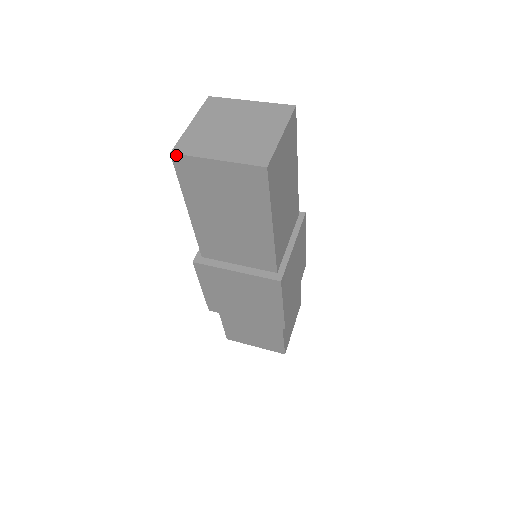
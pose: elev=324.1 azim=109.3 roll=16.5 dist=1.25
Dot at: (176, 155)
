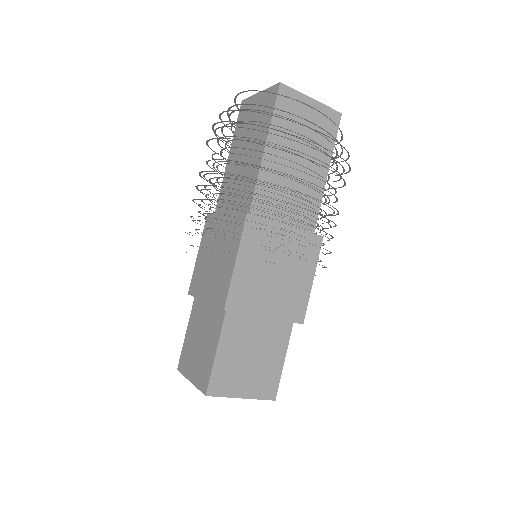
Dot at: (284, 85)
